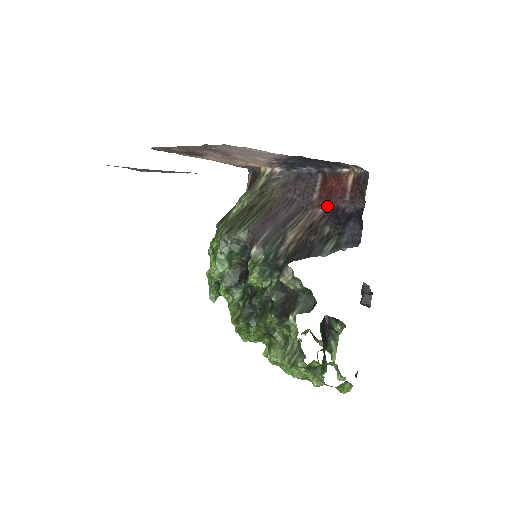
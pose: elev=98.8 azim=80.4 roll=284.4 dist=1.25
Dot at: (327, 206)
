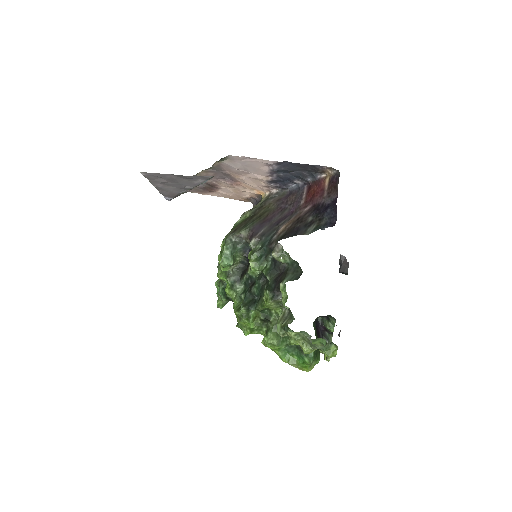
Dot at: (311, 206)
